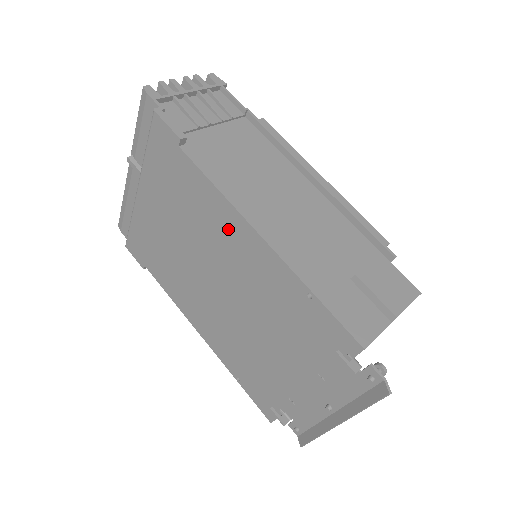
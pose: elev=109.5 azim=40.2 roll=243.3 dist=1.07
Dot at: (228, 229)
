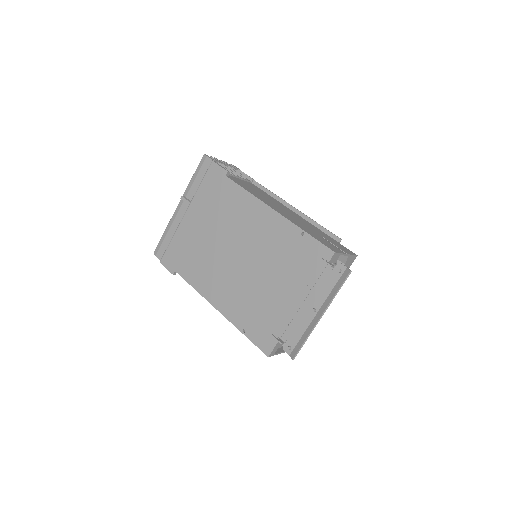
Dot at: (252, 214)
